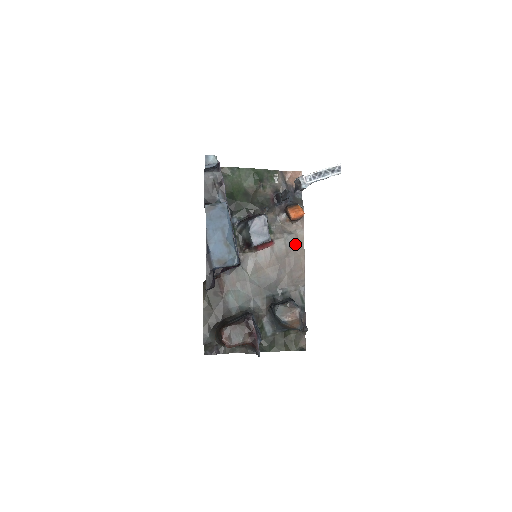
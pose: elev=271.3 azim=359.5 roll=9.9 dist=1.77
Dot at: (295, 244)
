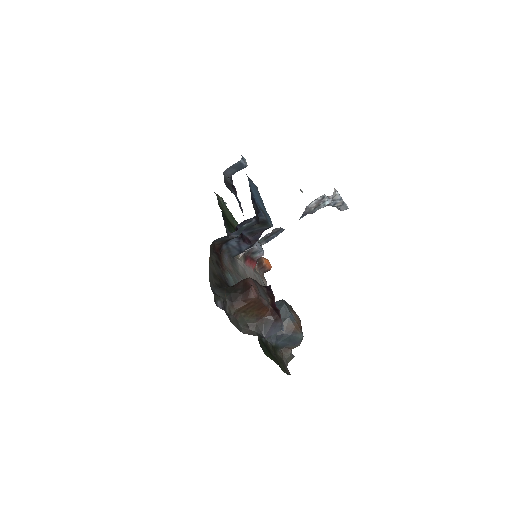
Dot at: occluded
